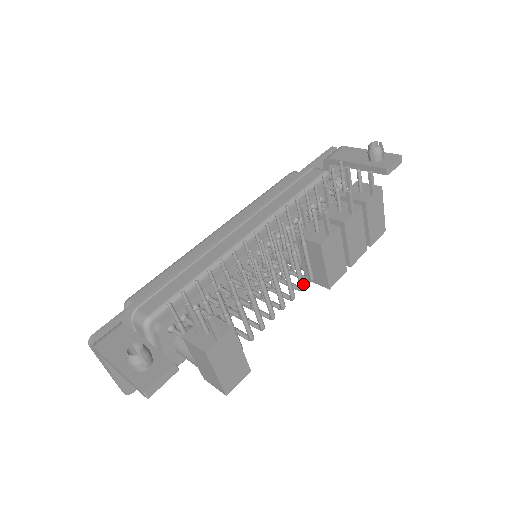
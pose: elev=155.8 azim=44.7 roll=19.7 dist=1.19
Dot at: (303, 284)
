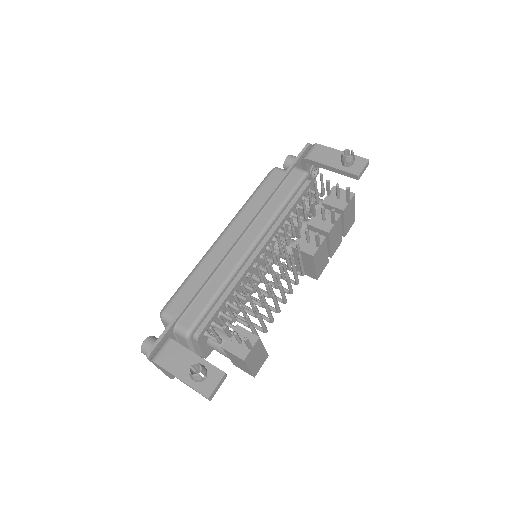
Dot at: (298, 281)
